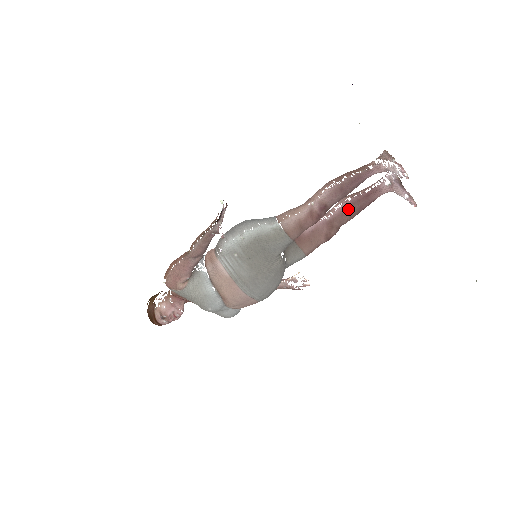
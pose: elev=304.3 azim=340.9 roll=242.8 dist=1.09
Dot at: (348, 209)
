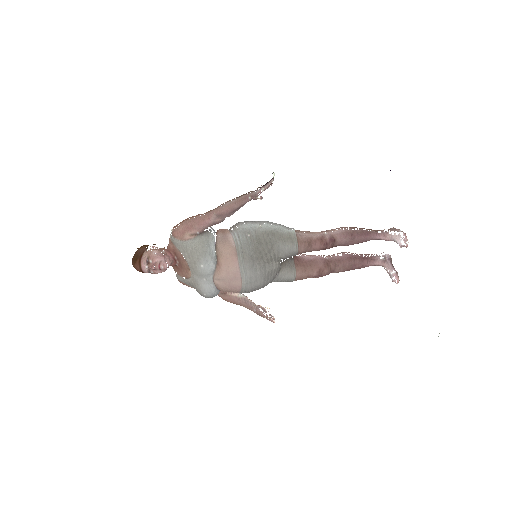
Dot at: (345, 260)
